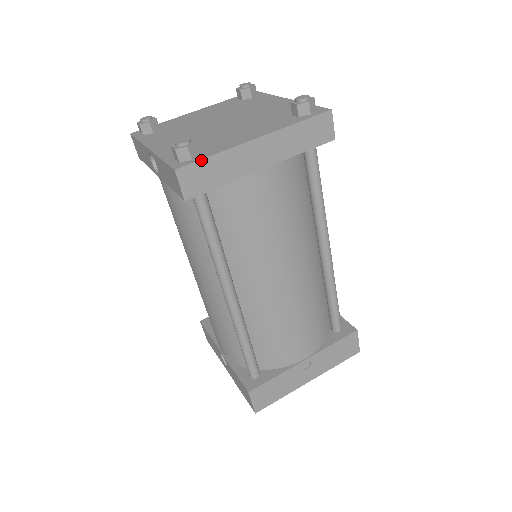
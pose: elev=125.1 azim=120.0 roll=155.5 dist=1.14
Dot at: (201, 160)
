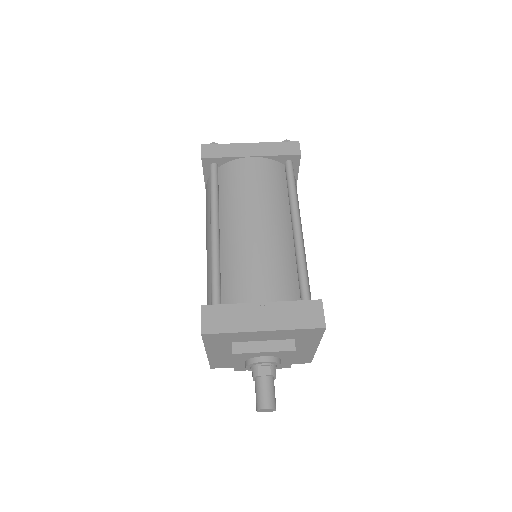
Dot at: (216, 144)
